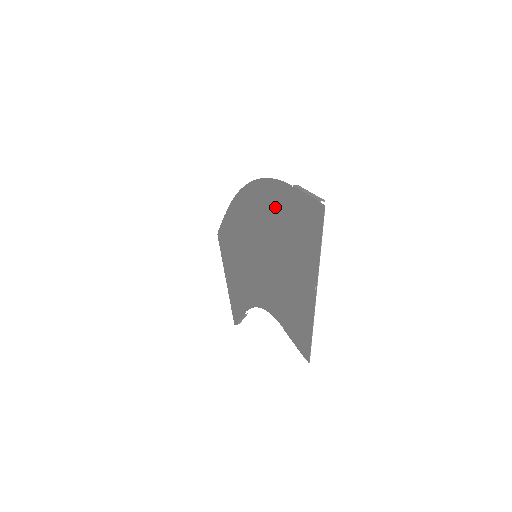
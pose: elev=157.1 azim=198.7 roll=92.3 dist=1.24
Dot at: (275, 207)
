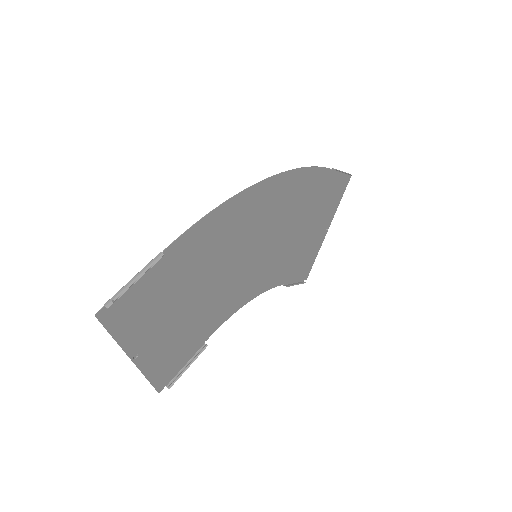
Dot at: (205, 244)
